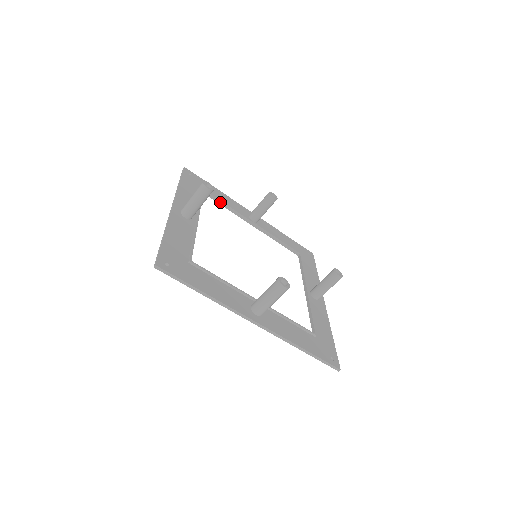
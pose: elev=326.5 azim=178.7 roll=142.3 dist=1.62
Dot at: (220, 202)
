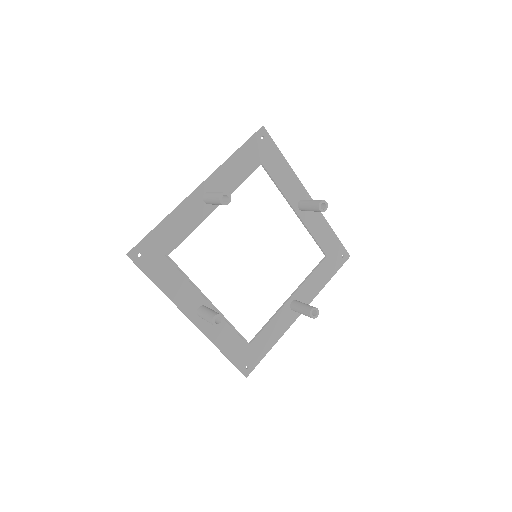
Dot at: (273, 180)
